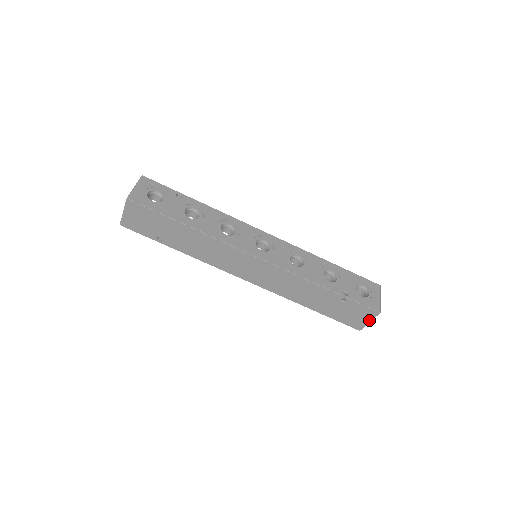
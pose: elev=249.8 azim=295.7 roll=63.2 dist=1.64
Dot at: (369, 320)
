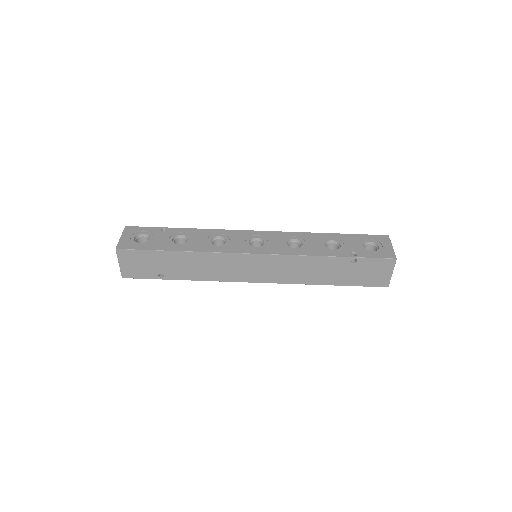
Dot at: (390, 272)
